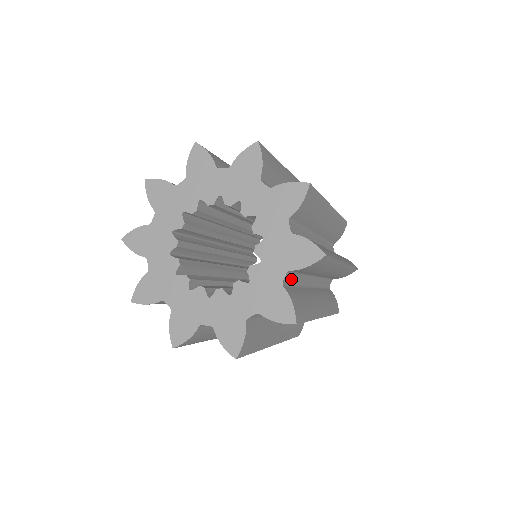
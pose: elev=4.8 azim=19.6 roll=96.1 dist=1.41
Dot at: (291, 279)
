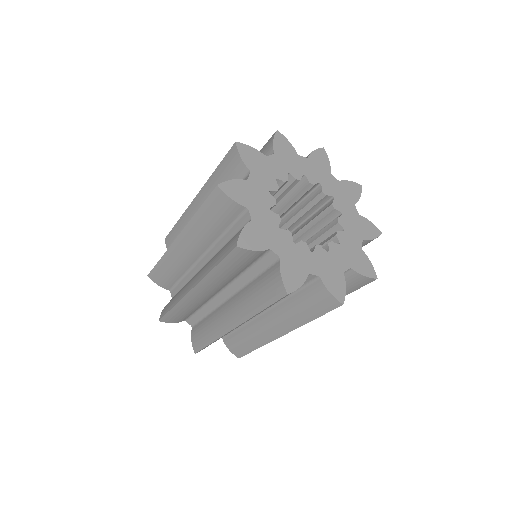
Dot at: occluded
